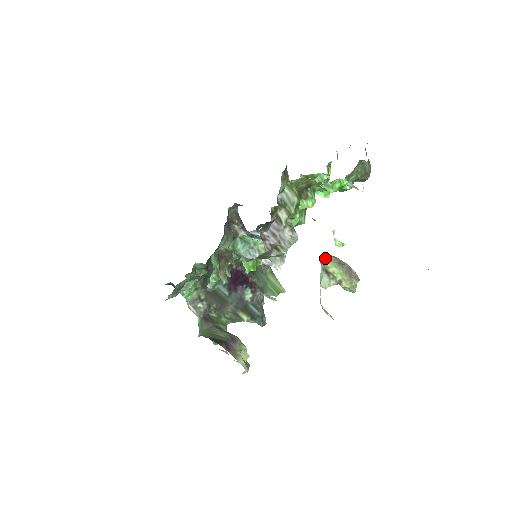
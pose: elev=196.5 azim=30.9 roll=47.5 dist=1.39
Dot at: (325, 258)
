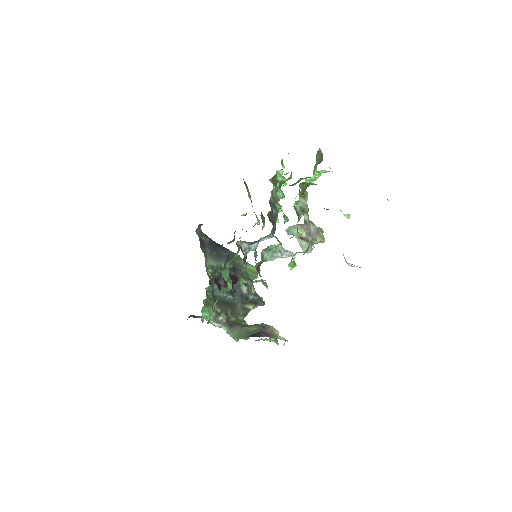
Dot at: (294, 229)
